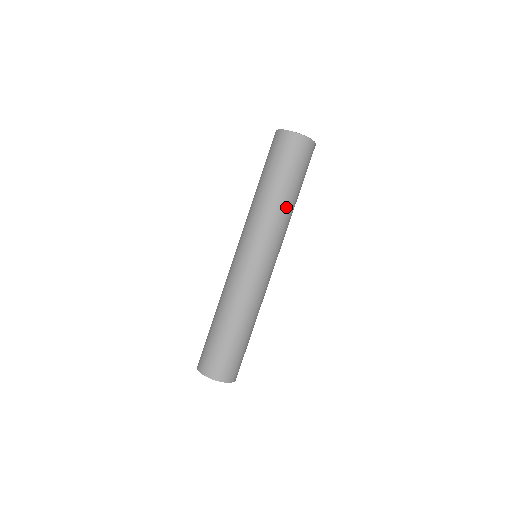
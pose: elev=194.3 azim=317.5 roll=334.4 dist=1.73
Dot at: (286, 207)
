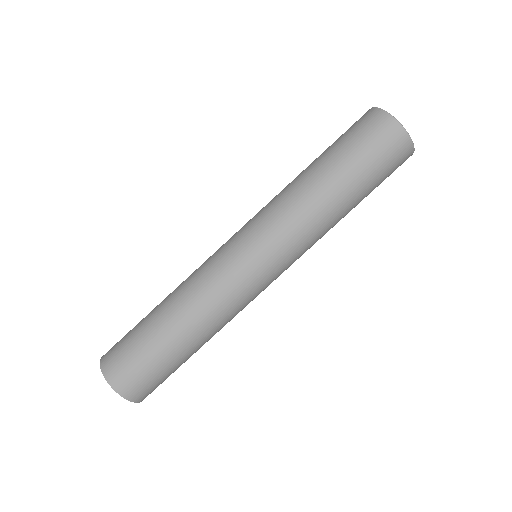
Dot at: (334, 218)
